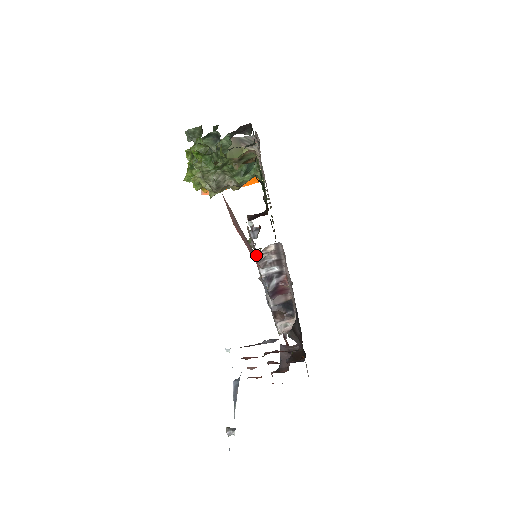
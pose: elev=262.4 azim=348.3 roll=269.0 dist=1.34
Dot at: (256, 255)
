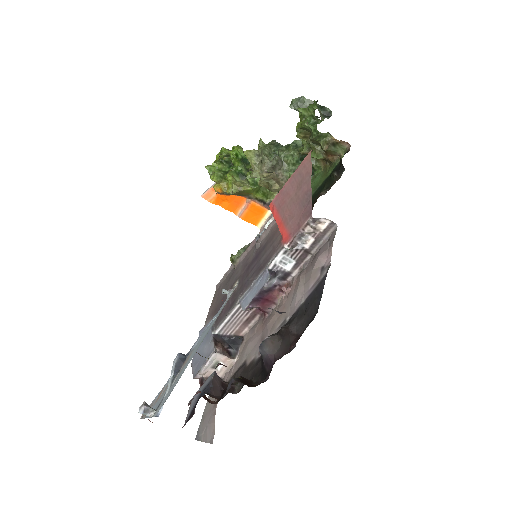
Dot at: (309, 220)
